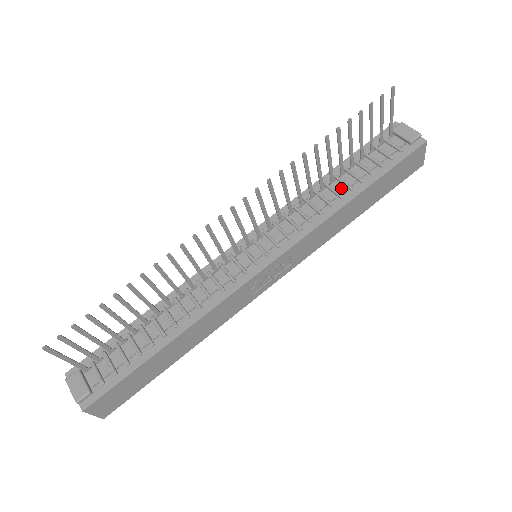
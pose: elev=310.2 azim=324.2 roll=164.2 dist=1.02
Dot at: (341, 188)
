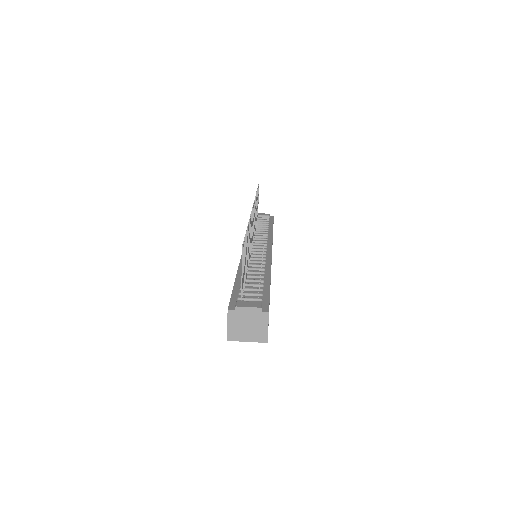
Dot at: occluded
